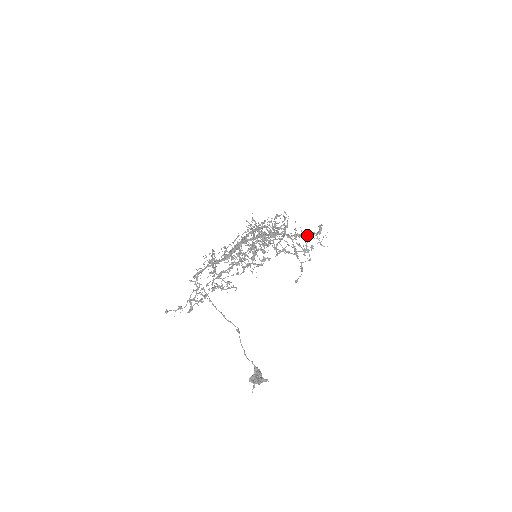
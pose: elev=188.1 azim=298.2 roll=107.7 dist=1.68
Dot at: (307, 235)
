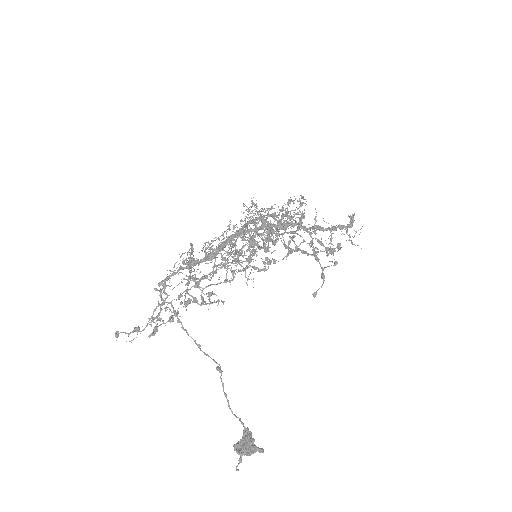
Dot at: (332, 228)
